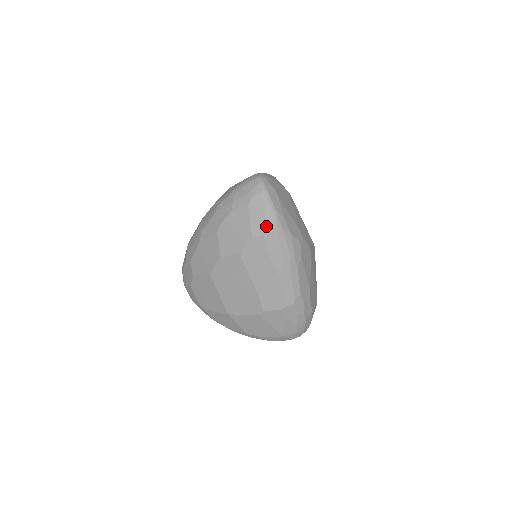
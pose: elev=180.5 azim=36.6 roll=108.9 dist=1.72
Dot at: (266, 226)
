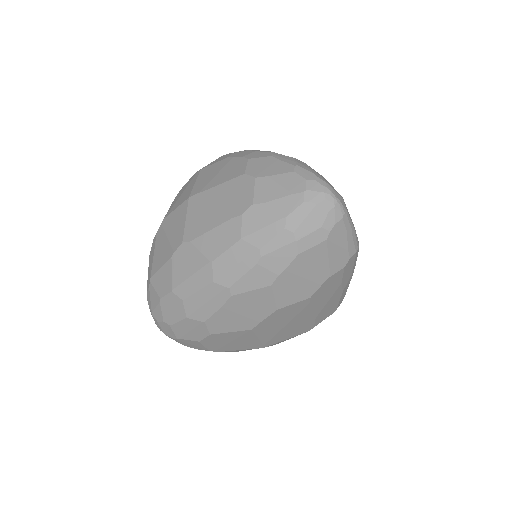
Dot at: (348, 256)
